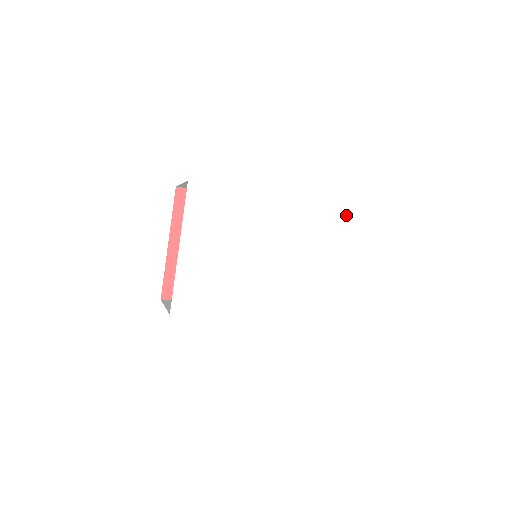
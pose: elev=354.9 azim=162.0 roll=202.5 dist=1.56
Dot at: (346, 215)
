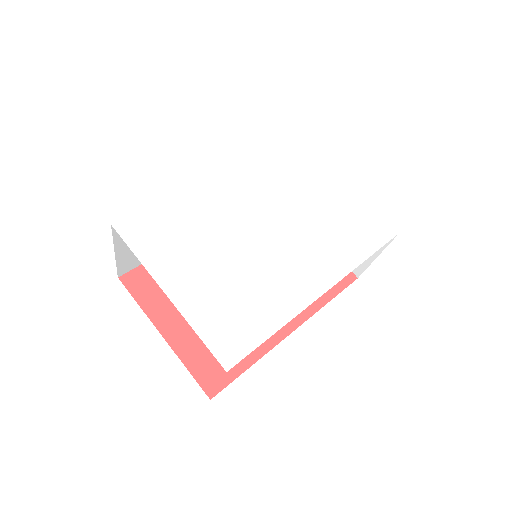
Dot at: (292, 139)
